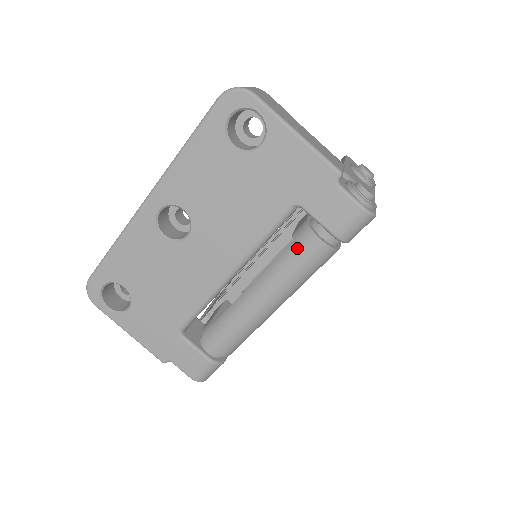
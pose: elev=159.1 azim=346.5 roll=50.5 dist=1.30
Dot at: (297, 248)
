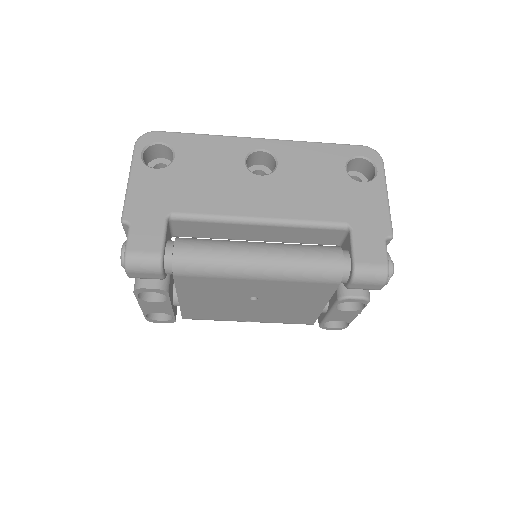
Dot at: (321, 248)
